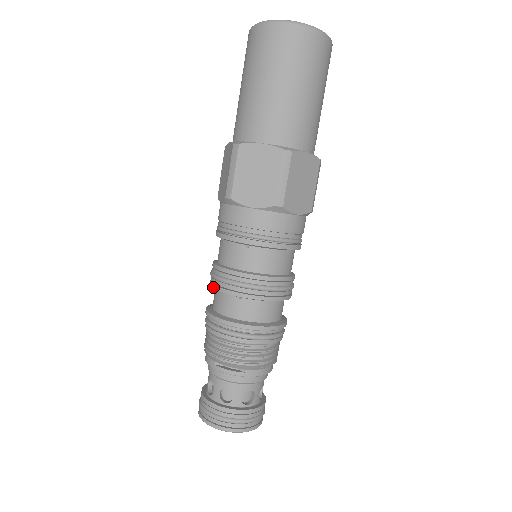
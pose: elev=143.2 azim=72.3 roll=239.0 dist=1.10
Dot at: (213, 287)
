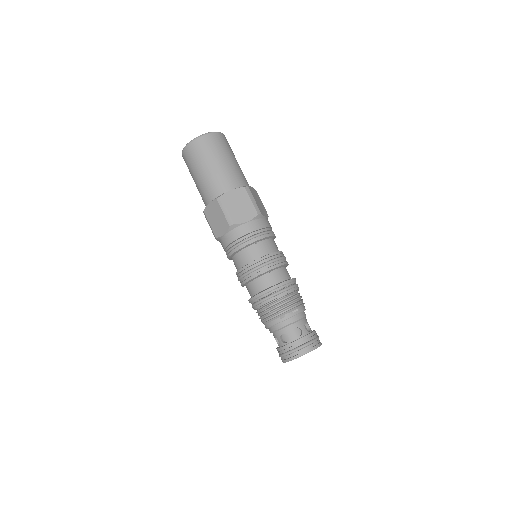
Dot at: (251, 278)
